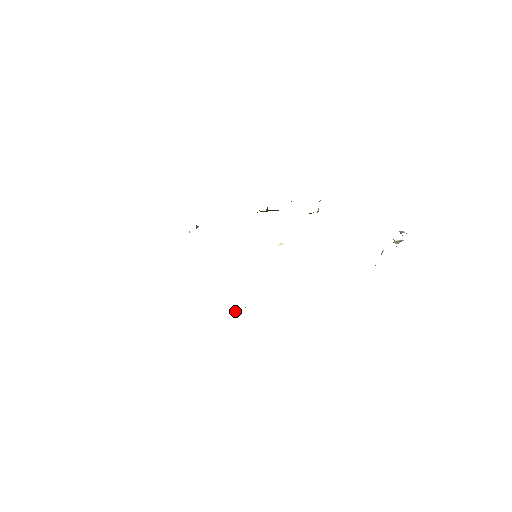
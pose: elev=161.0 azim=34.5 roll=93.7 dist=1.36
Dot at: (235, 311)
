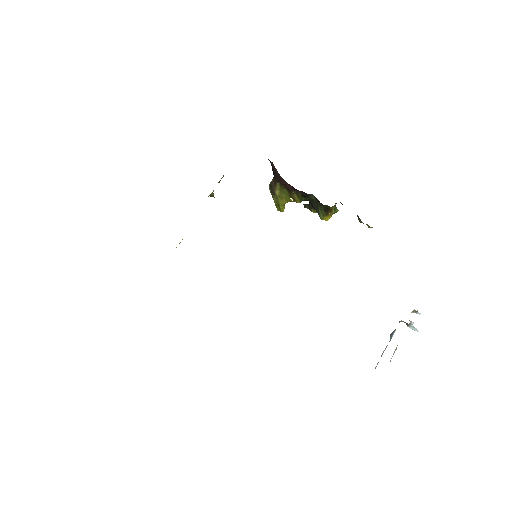
Dot at: occluded
